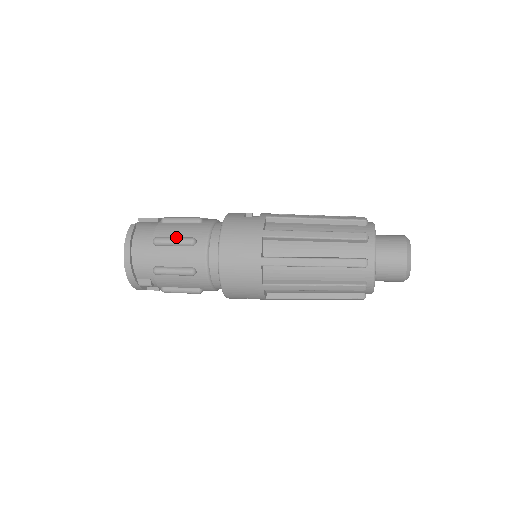
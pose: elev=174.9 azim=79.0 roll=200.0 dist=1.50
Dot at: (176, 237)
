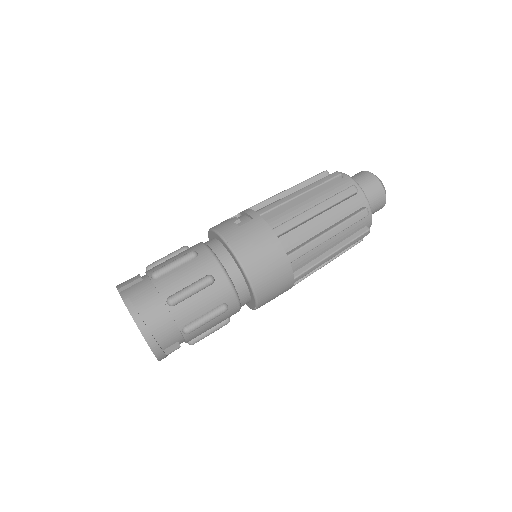
Dot at: (191, 285)
